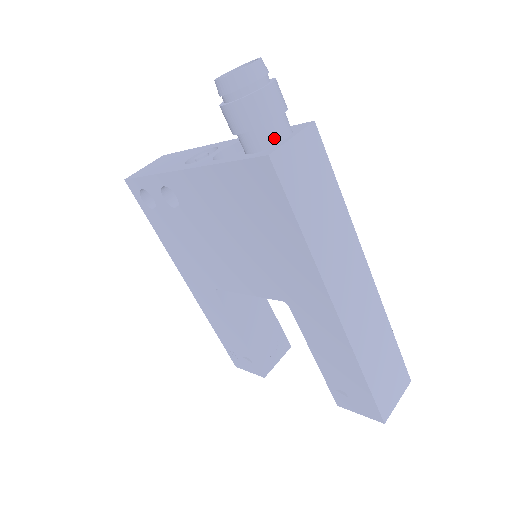
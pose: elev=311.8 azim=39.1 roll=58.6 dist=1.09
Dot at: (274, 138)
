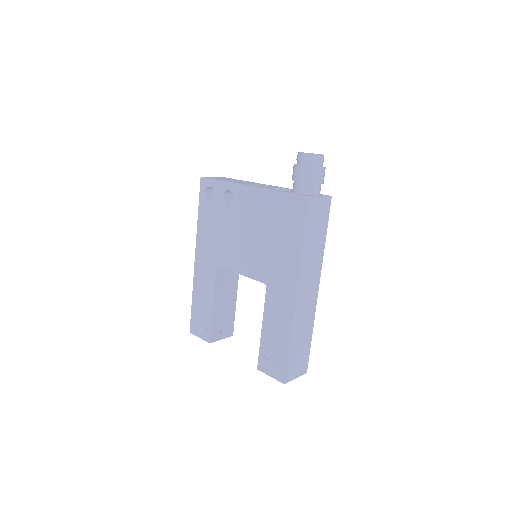
Dot at: (312, 192)
